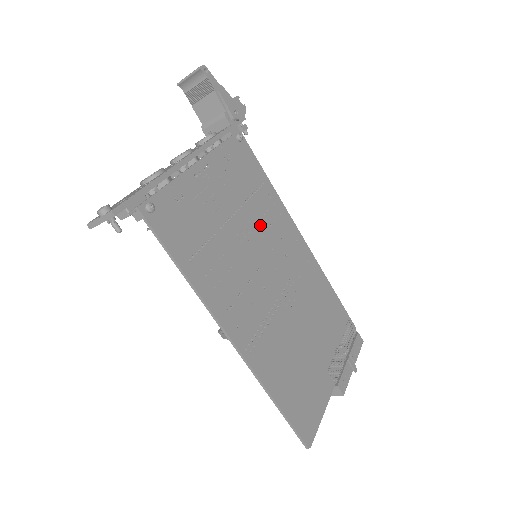
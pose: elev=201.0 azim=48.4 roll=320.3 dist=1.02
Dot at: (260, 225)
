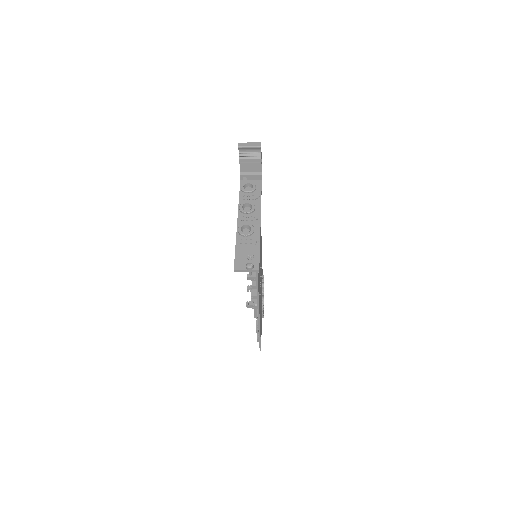
Dot at: occluded
